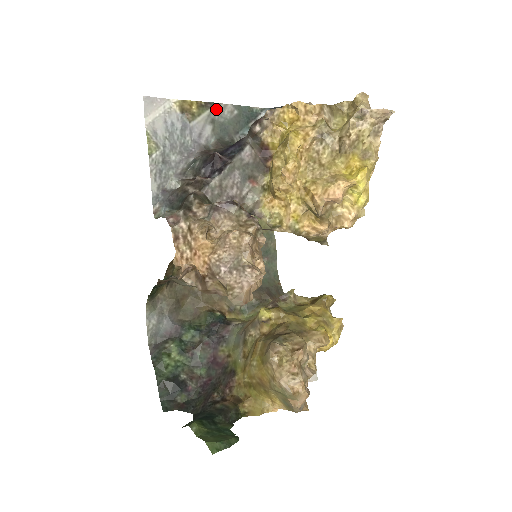
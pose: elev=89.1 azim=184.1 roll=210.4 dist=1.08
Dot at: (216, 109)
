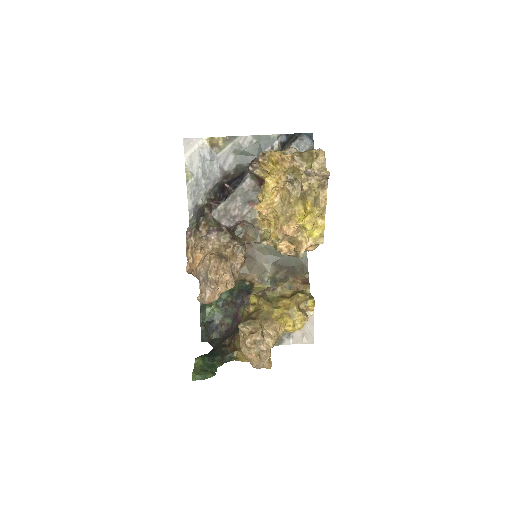
Dot at: (238, 141)
